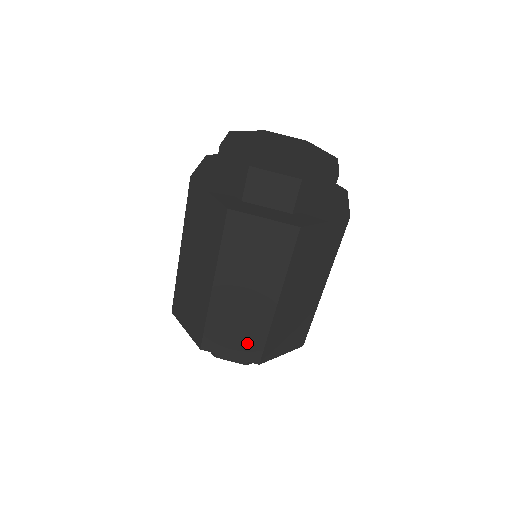
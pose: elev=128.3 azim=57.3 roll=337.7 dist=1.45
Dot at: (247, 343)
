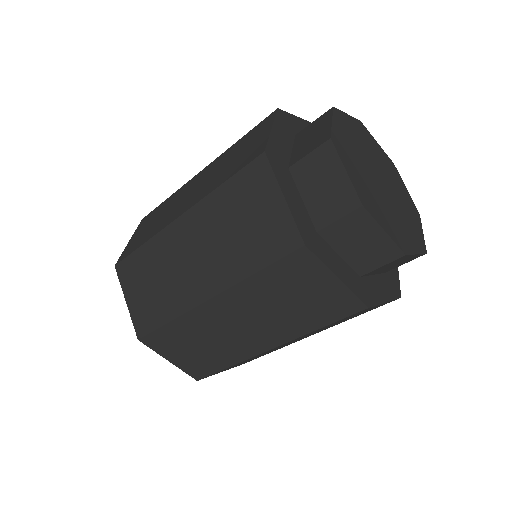
Dot at: (201, 360)
